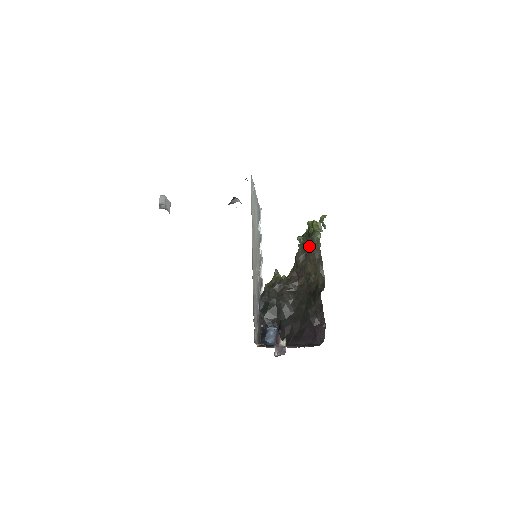
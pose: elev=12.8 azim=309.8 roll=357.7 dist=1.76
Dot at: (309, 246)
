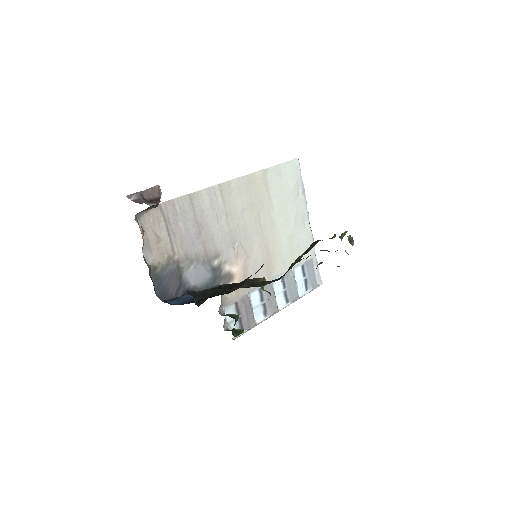
Dot at: occluded
